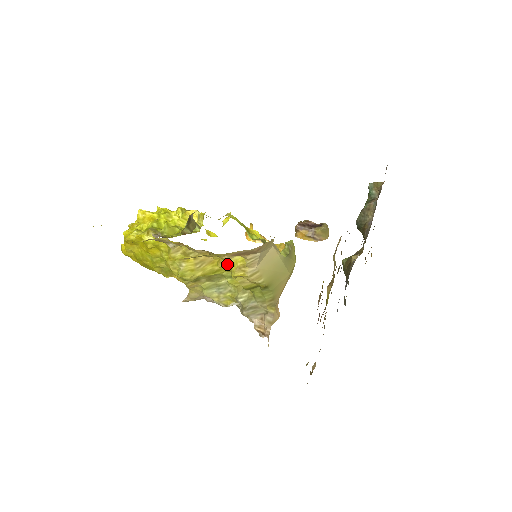
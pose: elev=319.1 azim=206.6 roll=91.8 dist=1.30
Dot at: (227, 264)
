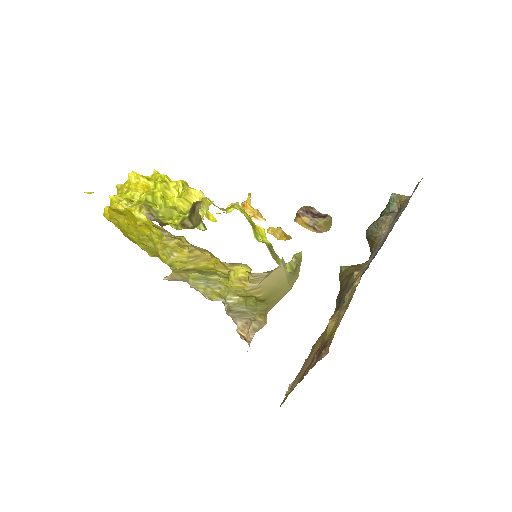
Dot at: (226, 270)
